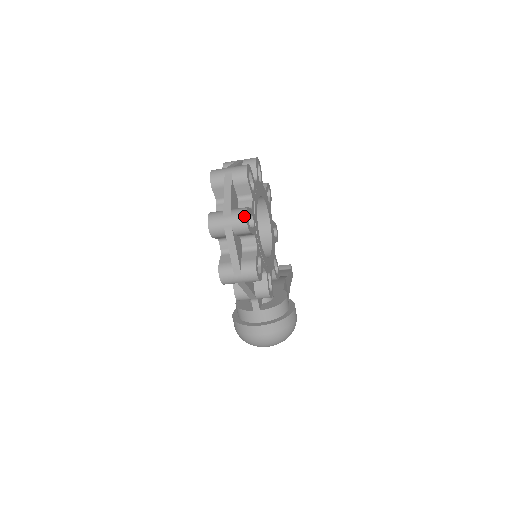
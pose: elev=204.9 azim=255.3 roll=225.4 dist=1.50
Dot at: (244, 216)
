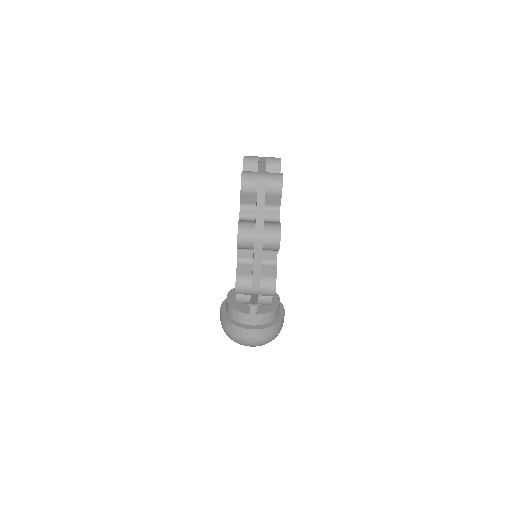
Dot at: (278, 235)
